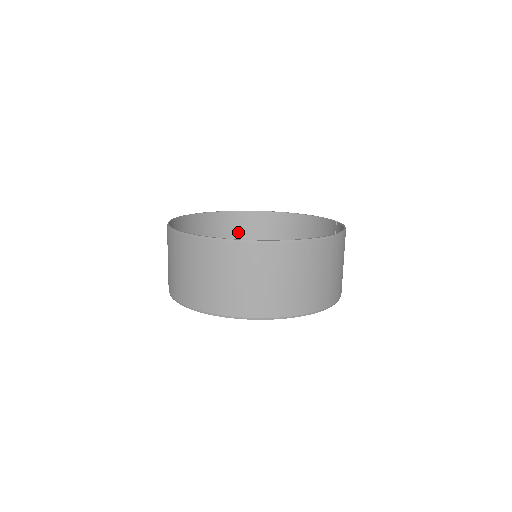
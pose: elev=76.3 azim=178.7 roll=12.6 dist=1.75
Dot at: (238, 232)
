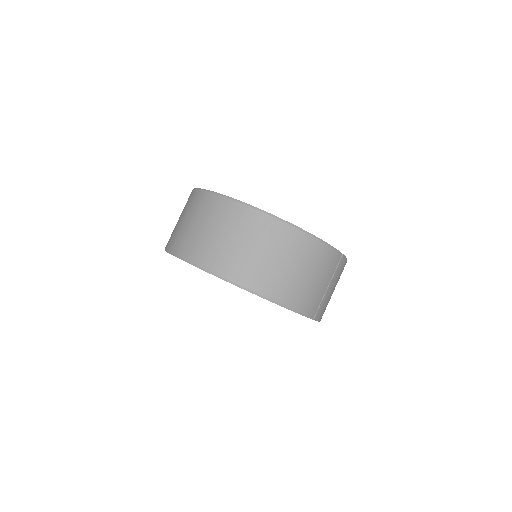
Dot at: occluded
